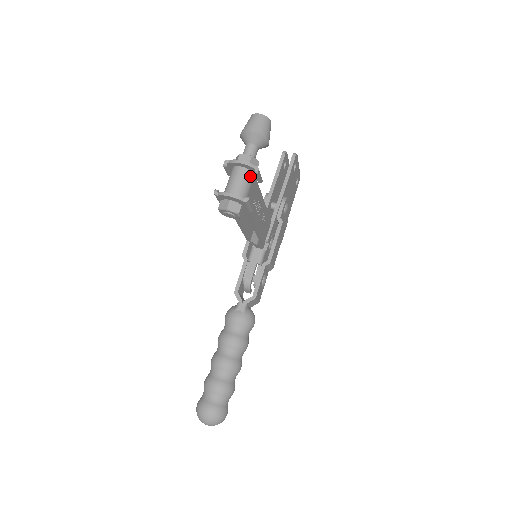
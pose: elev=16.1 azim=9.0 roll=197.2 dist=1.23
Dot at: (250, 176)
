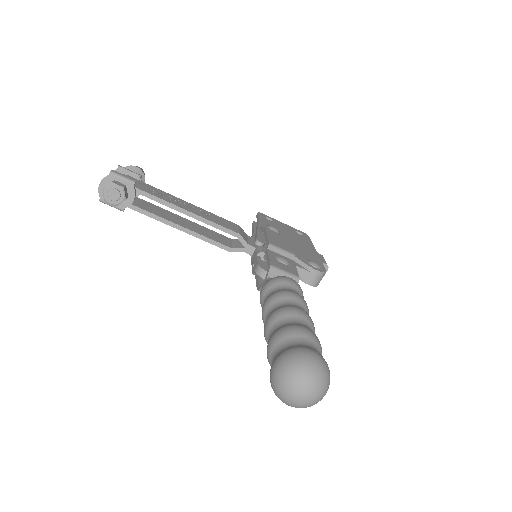
Dot at: occluded
